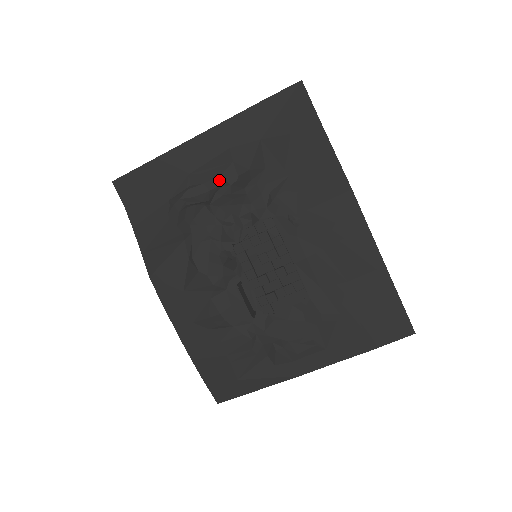
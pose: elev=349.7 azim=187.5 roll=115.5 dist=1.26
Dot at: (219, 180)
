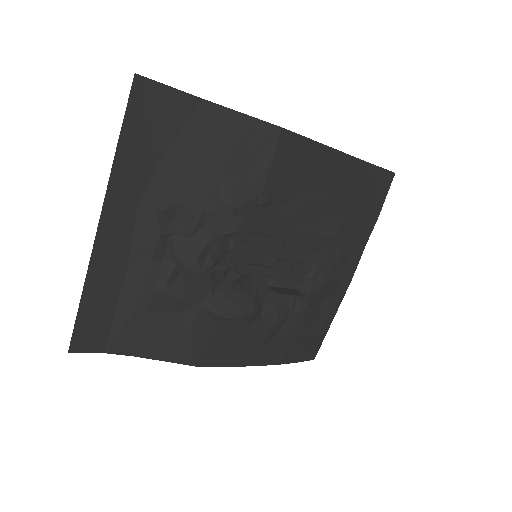
Dot at: (162, 240)
